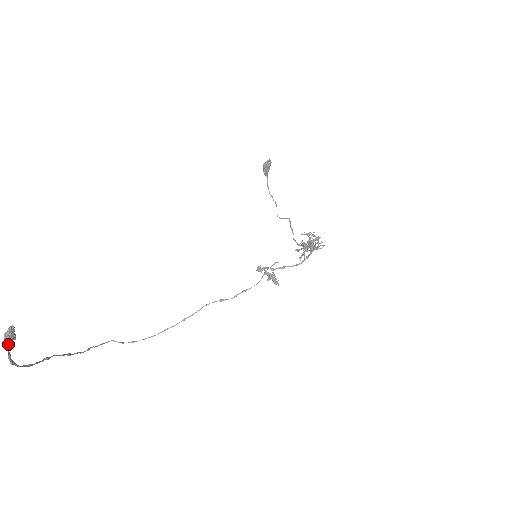
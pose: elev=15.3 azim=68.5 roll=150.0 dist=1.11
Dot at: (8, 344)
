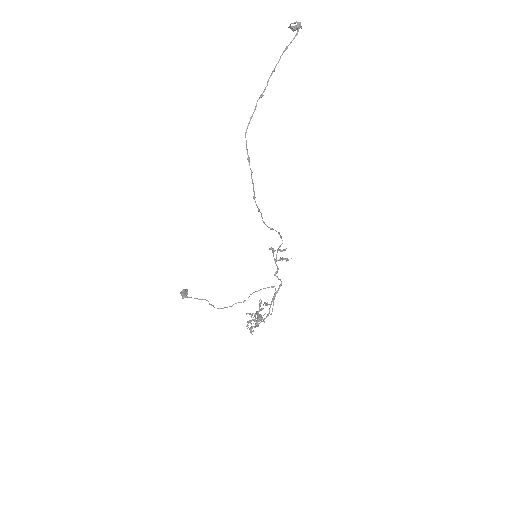
Dot at: (290, 25)
